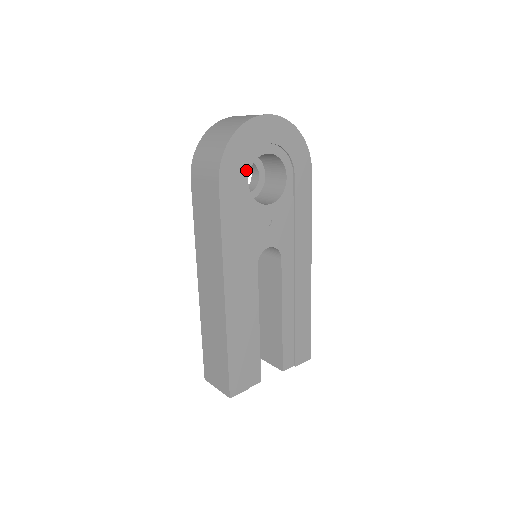
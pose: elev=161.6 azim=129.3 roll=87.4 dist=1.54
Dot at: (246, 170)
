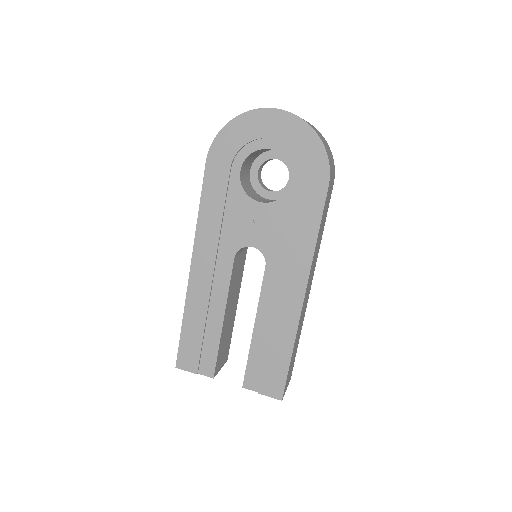
Dot at: (241, 159)
